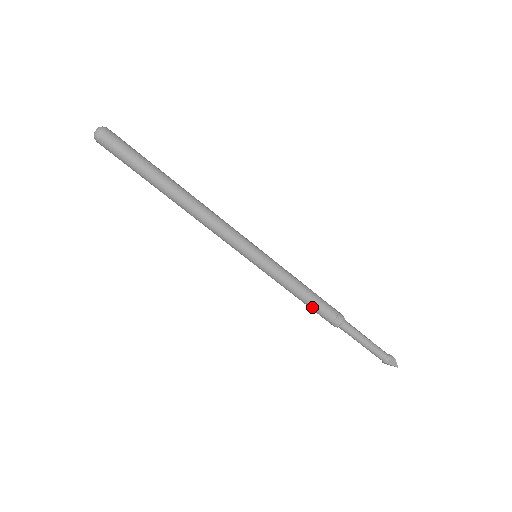
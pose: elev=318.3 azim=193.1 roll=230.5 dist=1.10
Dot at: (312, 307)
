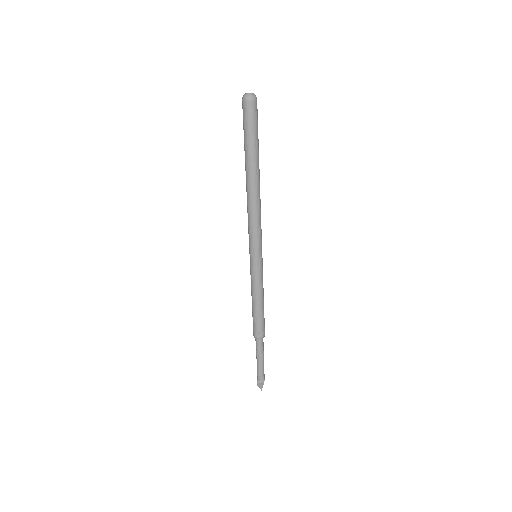
Dot at: (262, 314)
